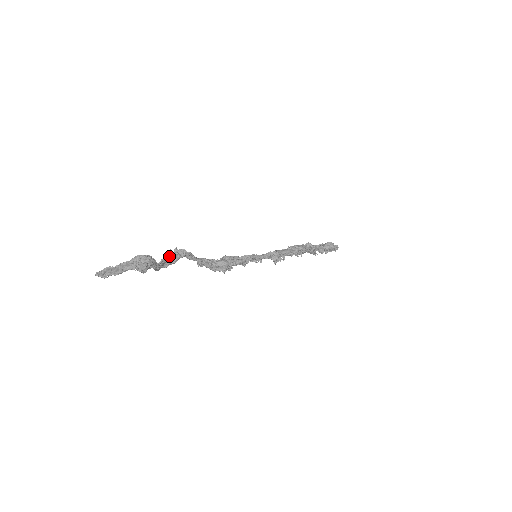
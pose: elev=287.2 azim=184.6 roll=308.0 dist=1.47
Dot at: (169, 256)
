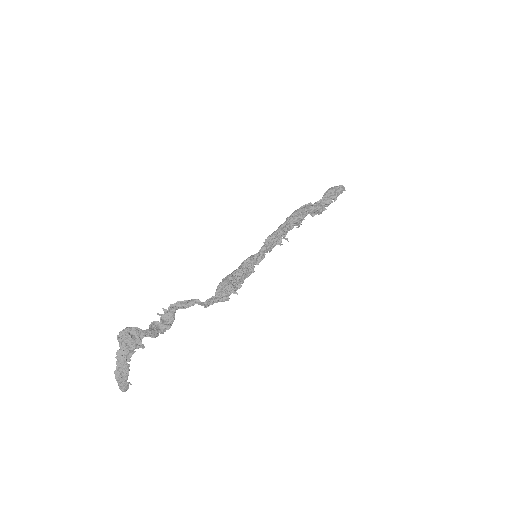
Dot at: (162, 320)
